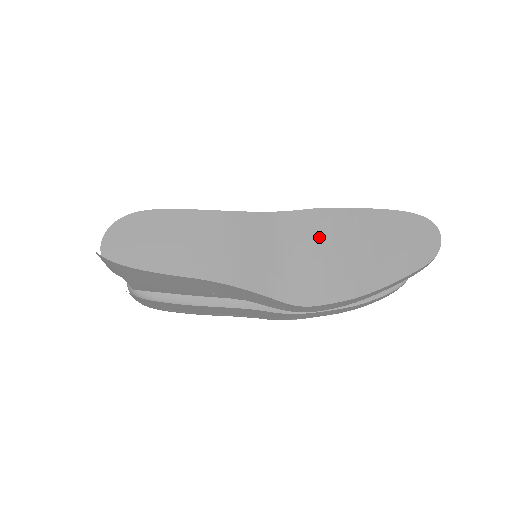
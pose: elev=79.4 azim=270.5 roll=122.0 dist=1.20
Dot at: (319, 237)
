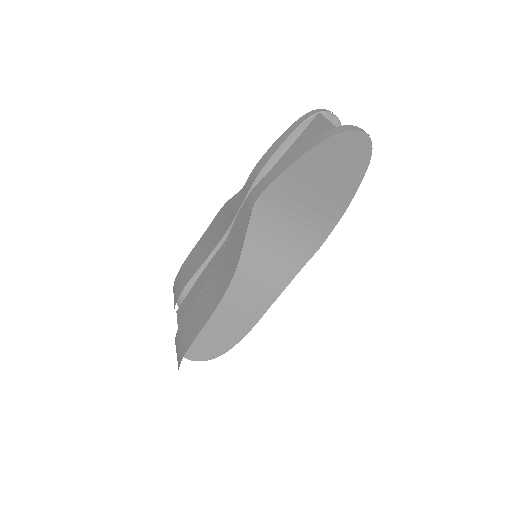
Dot at: (276, 206)
